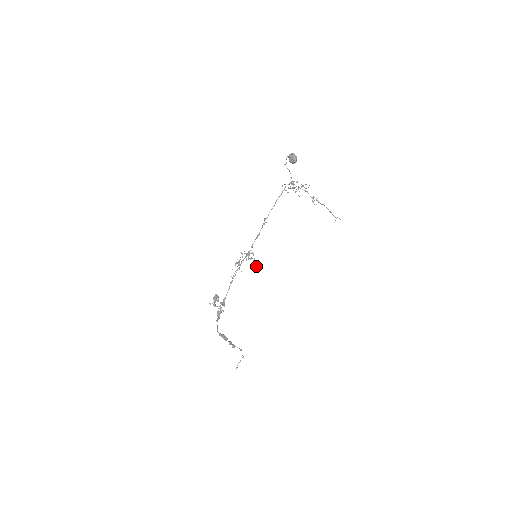
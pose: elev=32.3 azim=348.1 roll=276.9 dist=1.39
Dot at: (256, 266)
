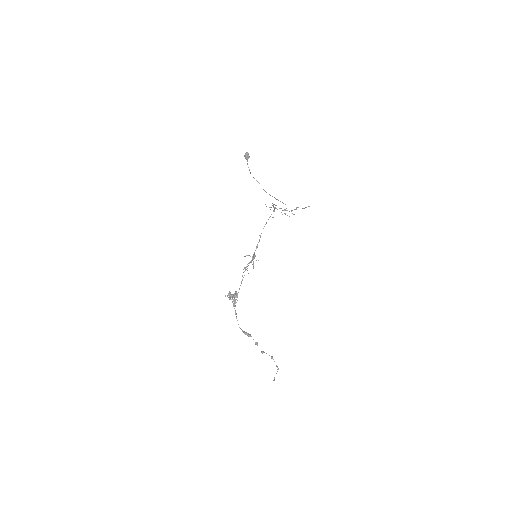
Dot at: (254, 255)
